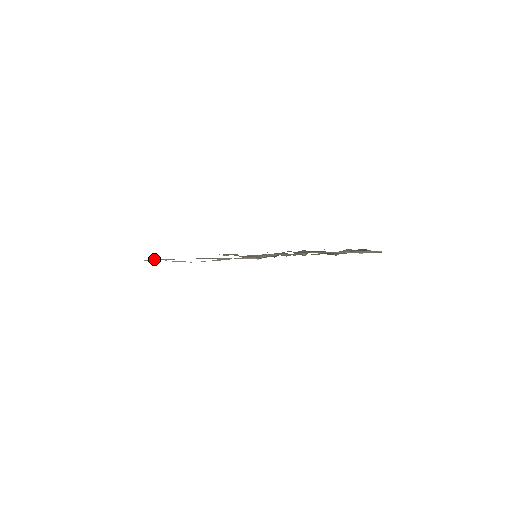
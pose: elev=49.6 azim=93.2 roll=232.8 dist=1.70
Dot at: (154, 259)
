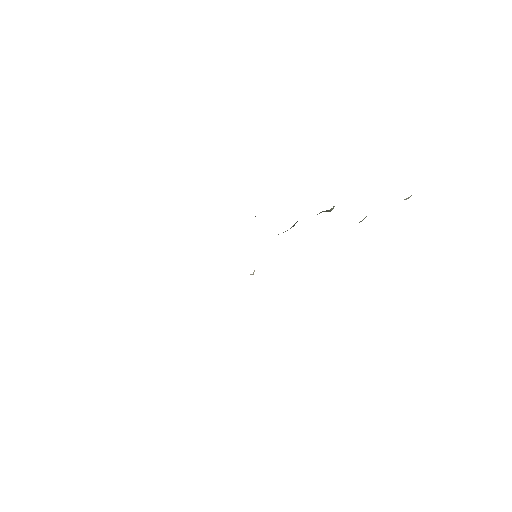
Dot at: occluded
